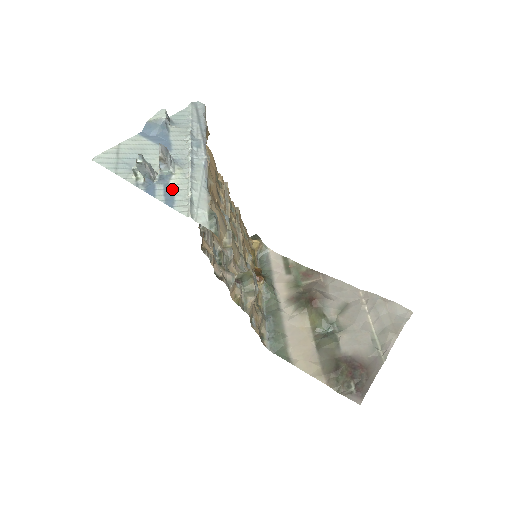
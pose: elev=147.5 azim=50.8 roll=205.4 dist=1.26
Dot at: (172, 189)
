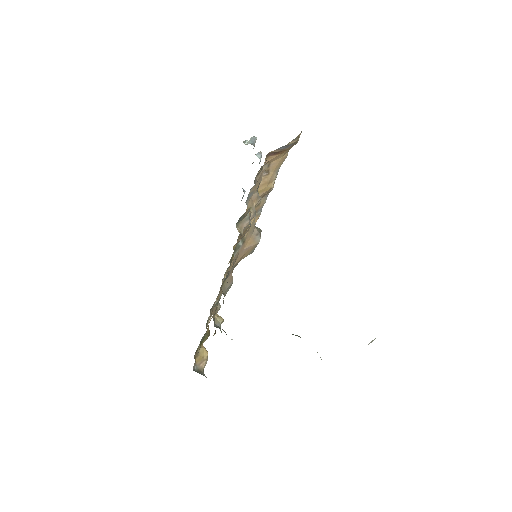
Dot at: occluded
